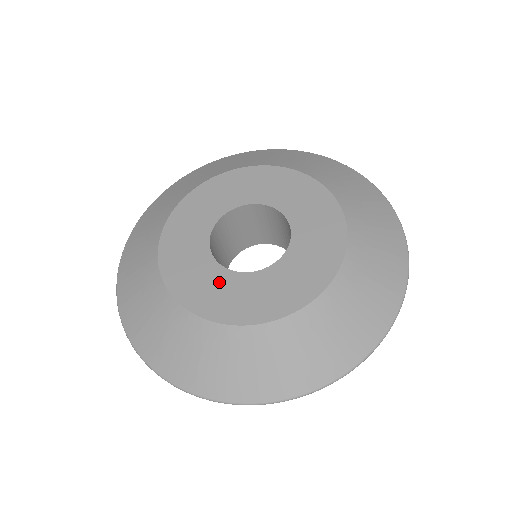
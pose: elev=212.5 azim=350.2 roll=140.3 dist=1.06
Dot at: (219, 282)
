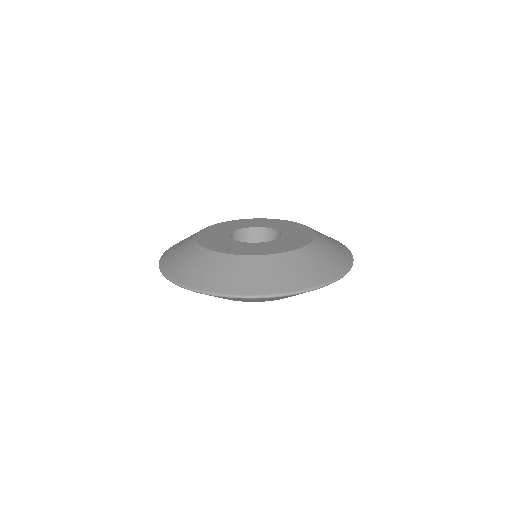
Dot at: (222, 240)
